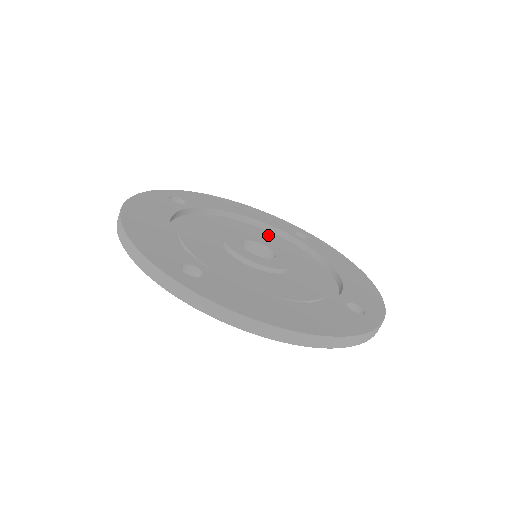
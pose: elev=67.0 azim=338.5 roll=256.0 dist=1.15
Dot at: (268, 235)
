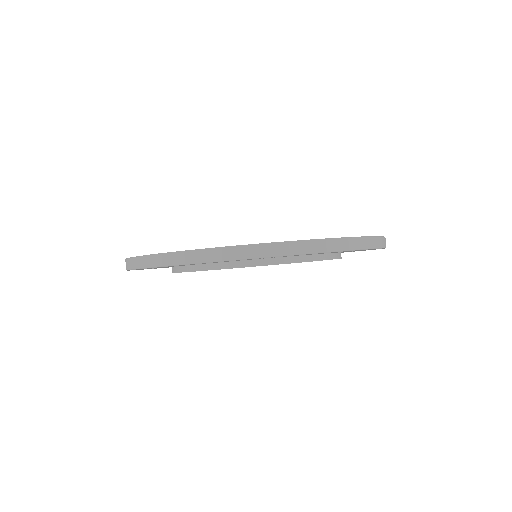
Dot at: occluded
